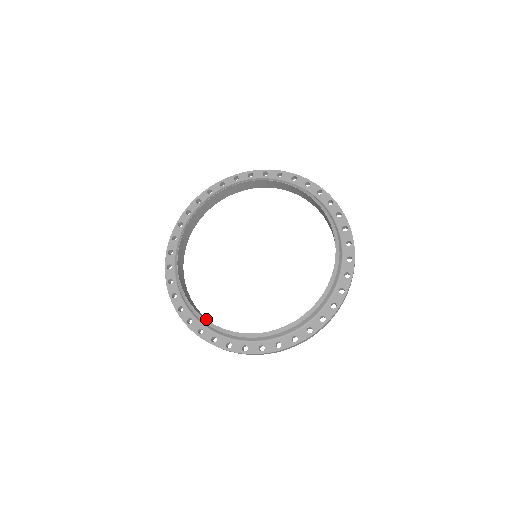
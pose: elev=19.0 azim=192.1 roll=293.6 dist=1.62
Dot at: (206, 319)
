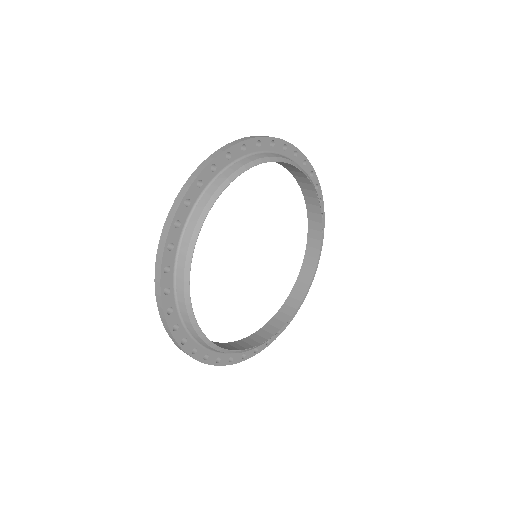
Dot at: (212, 342)
